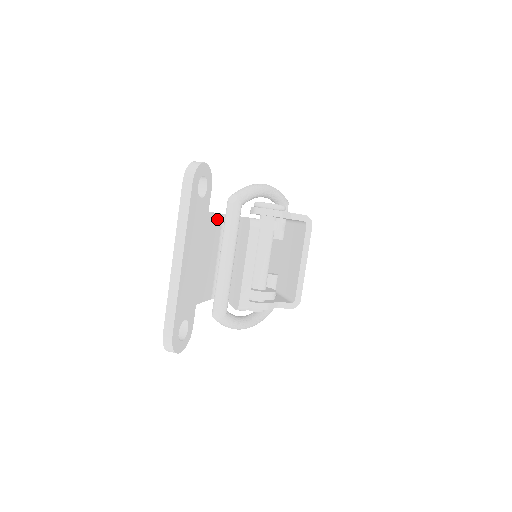
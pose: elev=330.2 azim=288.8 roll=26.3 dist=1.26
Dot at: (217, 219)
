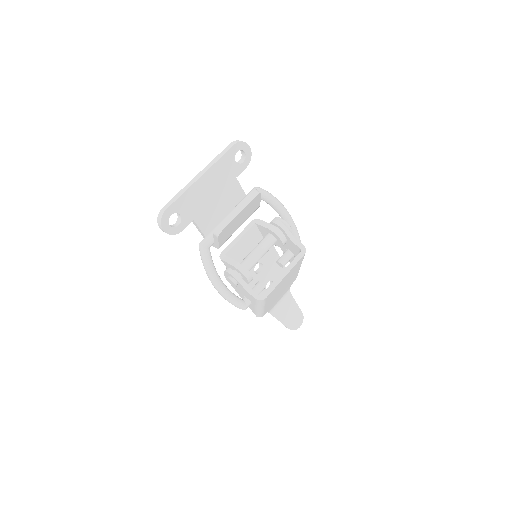
Dot at: (240, 193)
